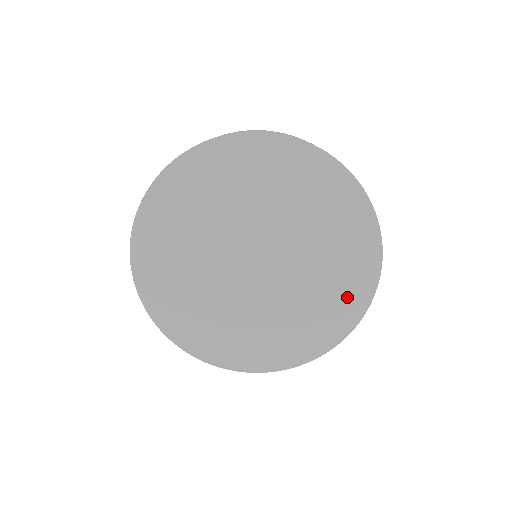
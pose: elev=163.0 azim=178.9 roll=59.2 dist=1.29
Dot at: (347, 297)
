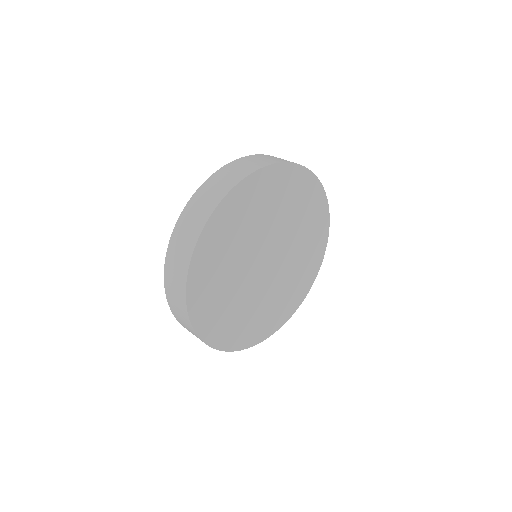
Dot at: (318, 231)
